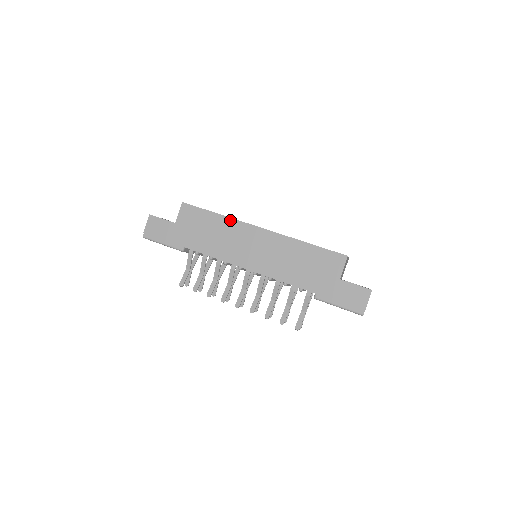
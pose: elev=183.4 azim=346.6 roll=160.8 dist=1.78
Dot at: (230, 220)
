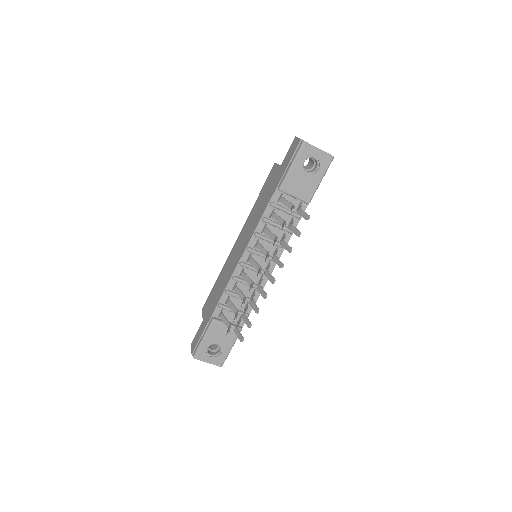
Dot at: (223, 267)
